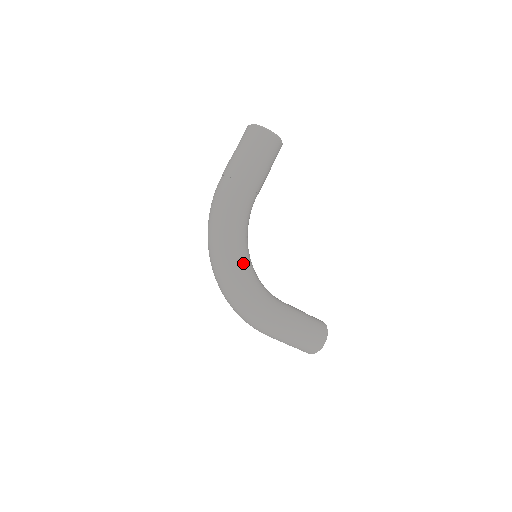
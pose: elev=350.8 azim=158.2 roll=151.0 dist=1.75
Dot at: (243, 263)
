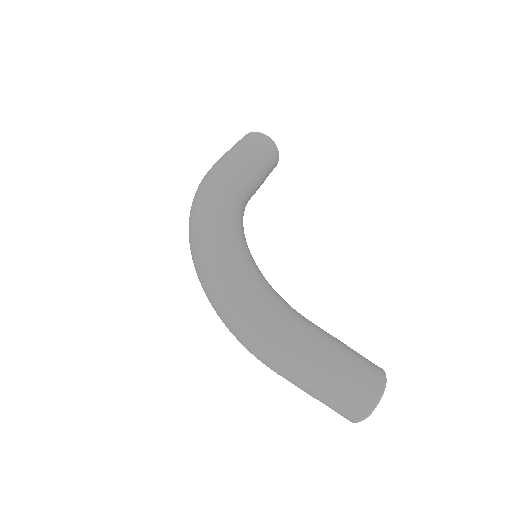
Dot at: (238, 238)
